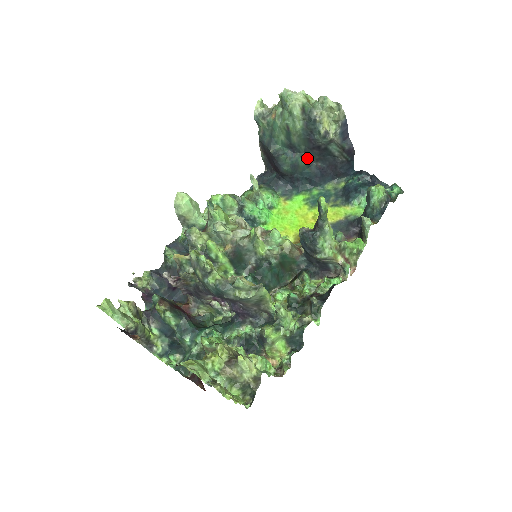
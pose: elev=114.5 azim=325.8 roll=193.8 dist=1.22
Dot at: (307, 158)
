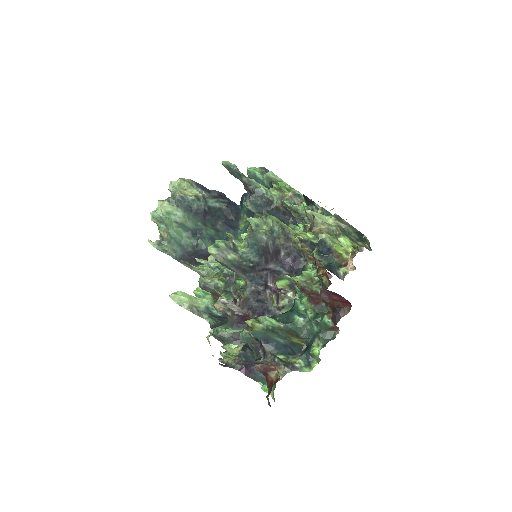
Dot at: (210, 228)
